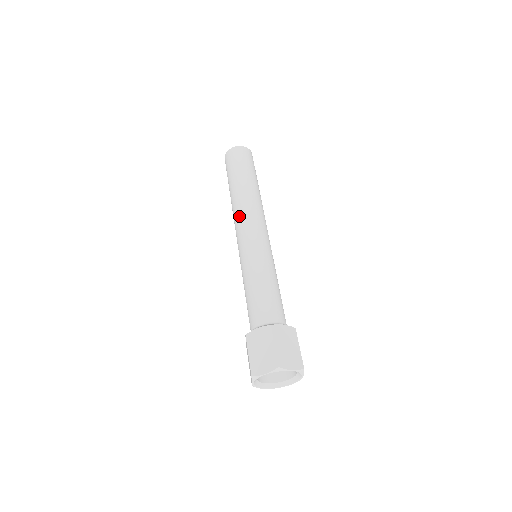
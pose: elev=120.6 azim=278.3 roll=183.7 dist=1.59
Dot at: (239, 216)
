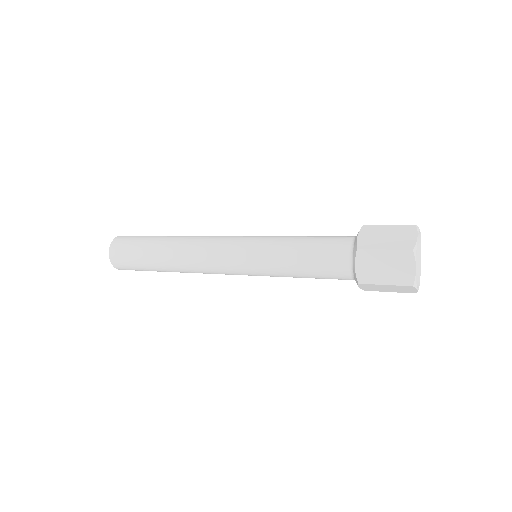
Dot at: (202, 244)
